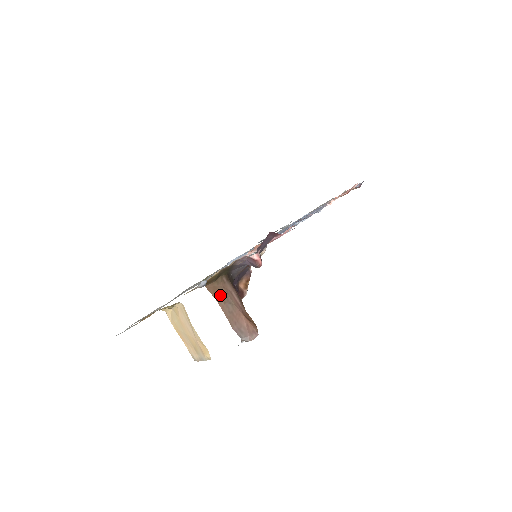
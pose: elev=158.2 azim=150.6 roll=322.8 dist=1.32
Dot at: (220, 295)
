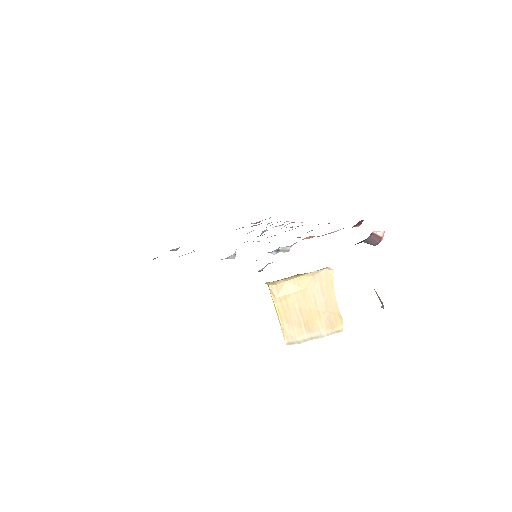
Dot at: occluded
